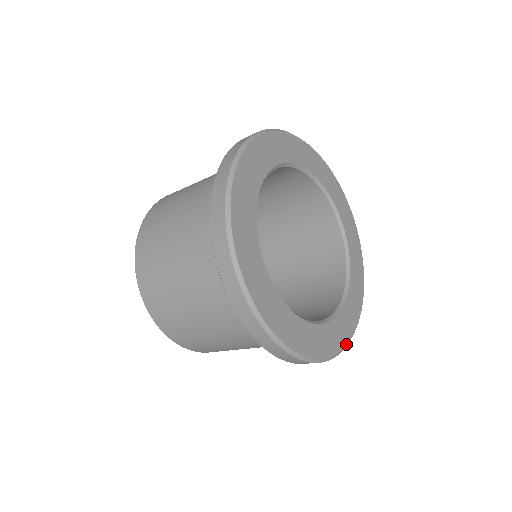
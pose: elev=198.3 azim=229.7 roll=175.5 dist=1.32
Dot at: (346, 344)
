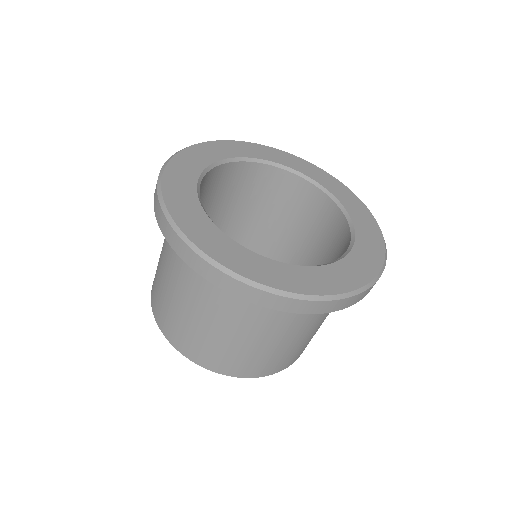
Dot at: (380, 232)
